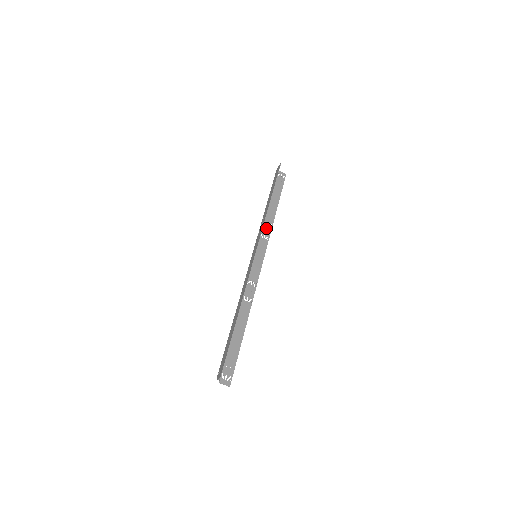
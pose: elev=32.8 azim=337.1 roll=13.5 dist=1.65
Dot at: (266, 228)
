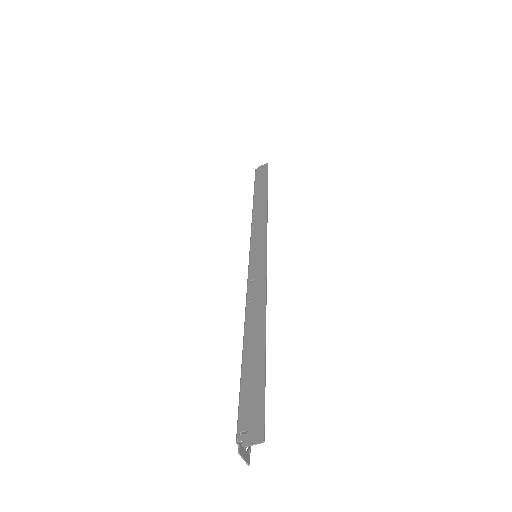
Dot at: occluded
